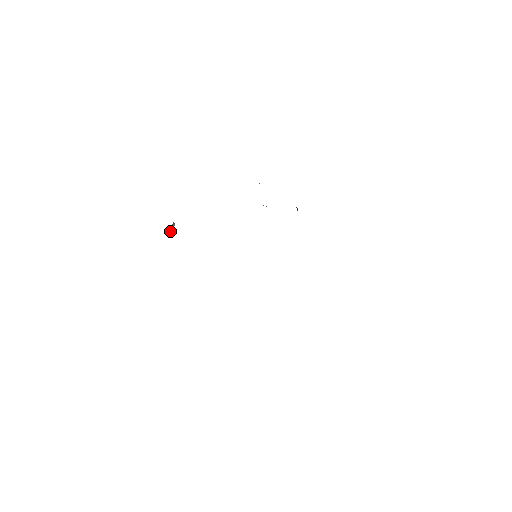
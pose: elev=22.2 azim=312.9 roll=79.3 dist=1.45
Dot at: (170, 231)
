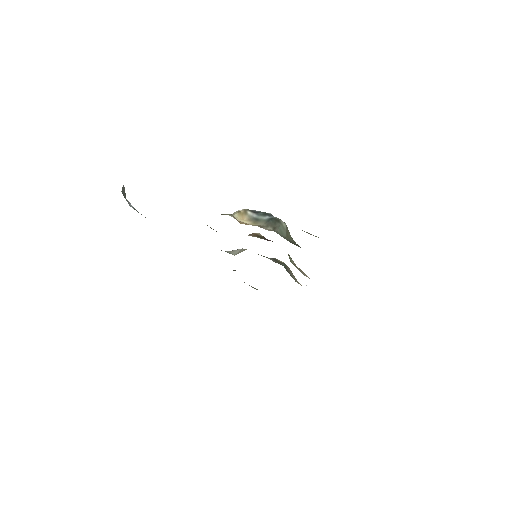
Dot at: occluded
